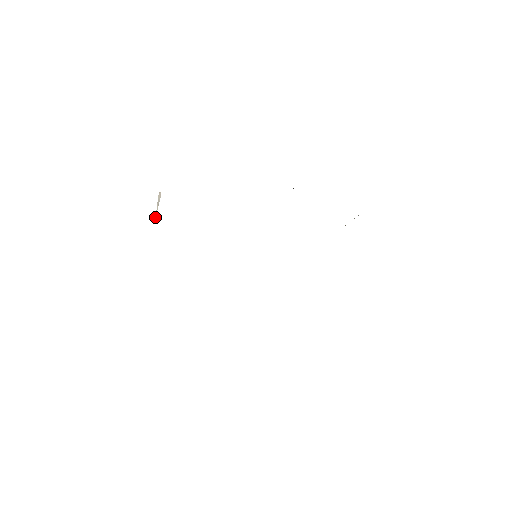
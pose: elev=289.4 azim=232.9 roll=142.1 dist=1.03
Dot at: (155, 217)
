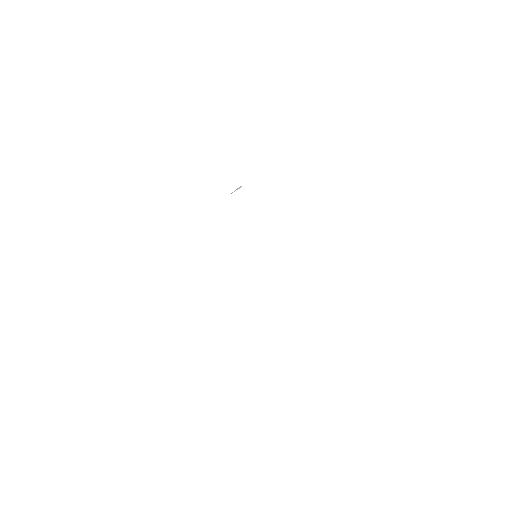
Dot at: occluded
